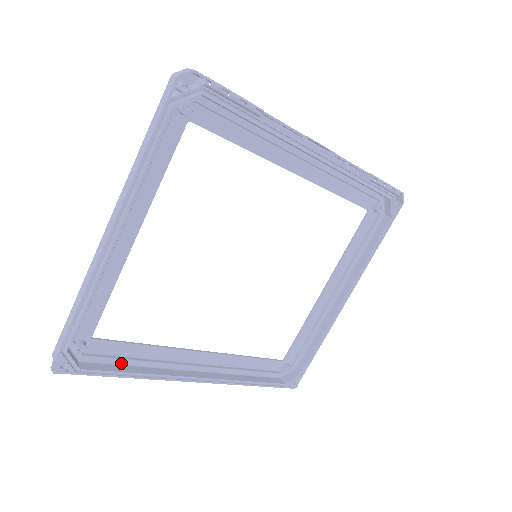
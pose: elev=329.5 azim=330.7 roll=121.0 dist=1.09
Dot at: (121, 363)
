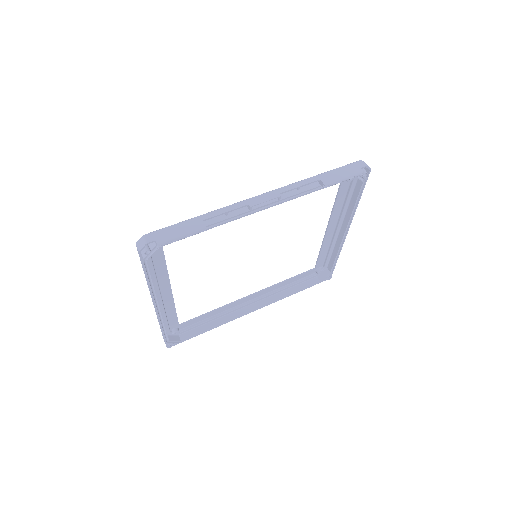
Dot at: (202, 324)
